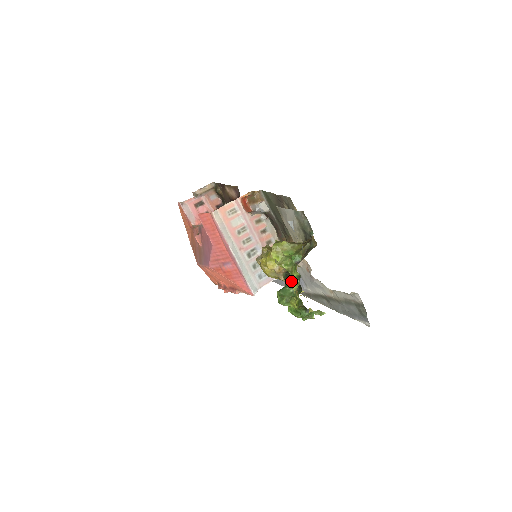
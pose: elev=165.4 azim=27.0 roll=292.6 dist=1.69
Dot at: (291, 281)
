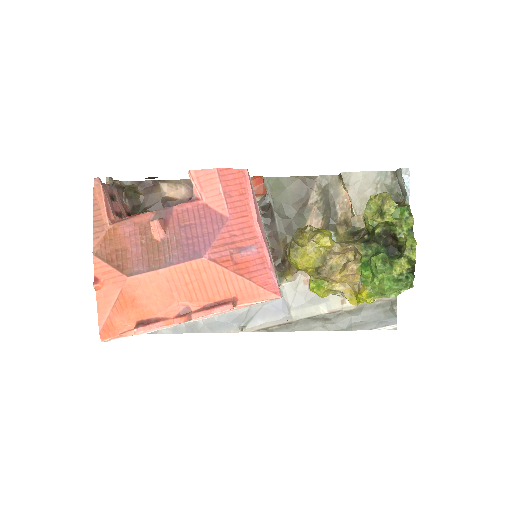
Dot at: (380, 247)
